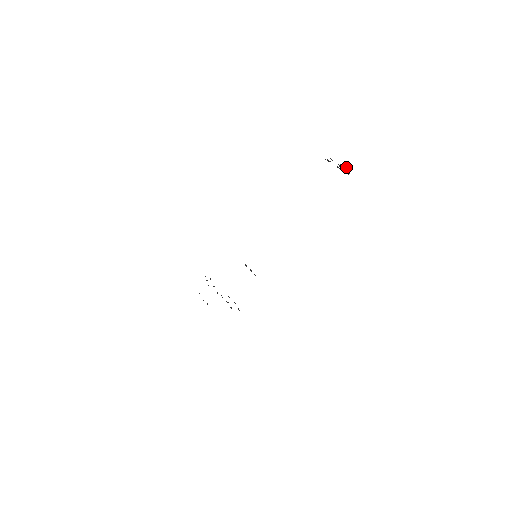
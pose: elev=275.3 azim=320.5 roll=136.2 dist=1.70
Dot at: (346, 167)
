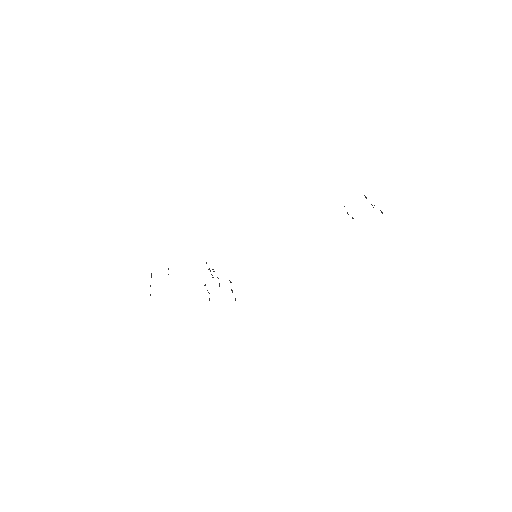
Dot at: (352, 217)
